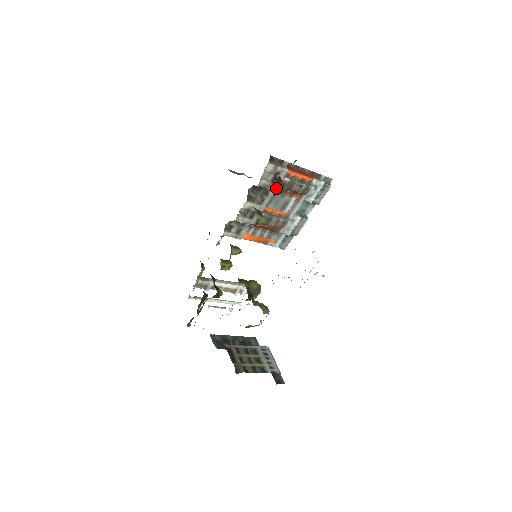
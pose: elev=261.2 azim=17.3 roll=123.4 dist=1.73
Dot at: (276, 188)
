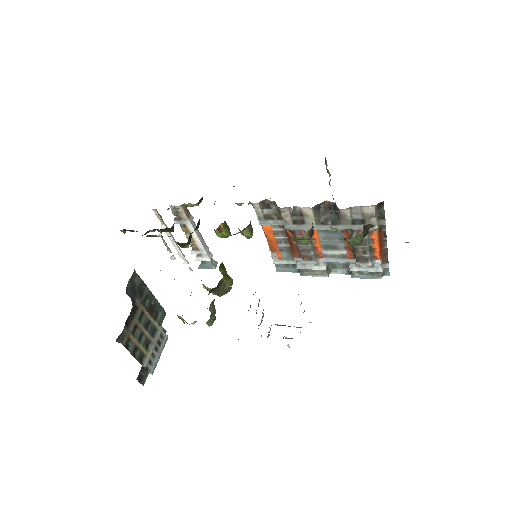
Dot at: (355, 236)
